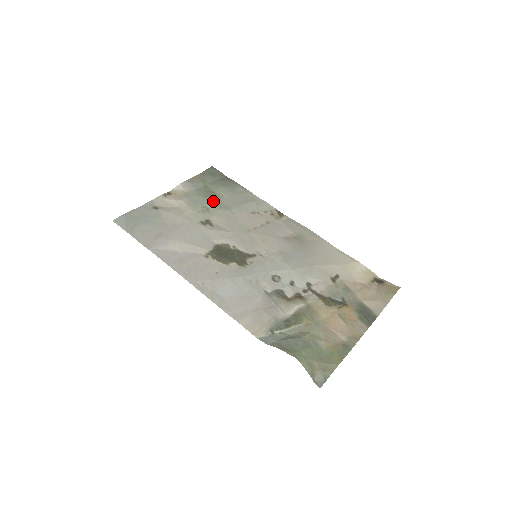
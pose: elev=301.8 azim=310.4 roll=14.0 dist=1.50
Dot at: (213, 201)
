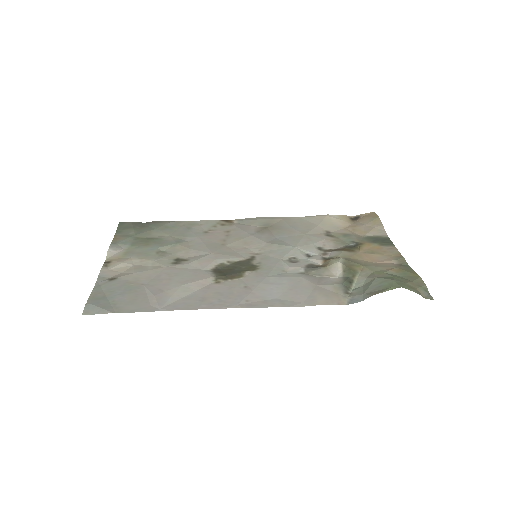
Dot at: (160, 244)
